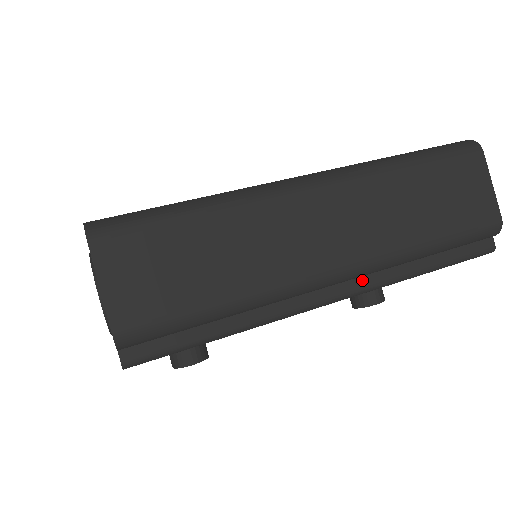
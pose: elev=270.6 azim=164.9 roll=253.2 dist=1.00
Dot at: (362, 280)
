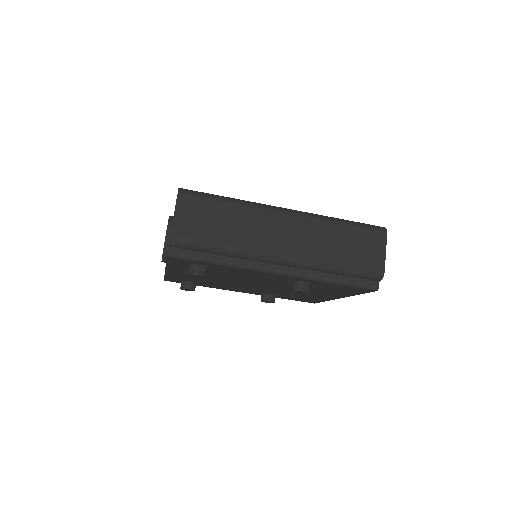
Dot at: (296, 270)
